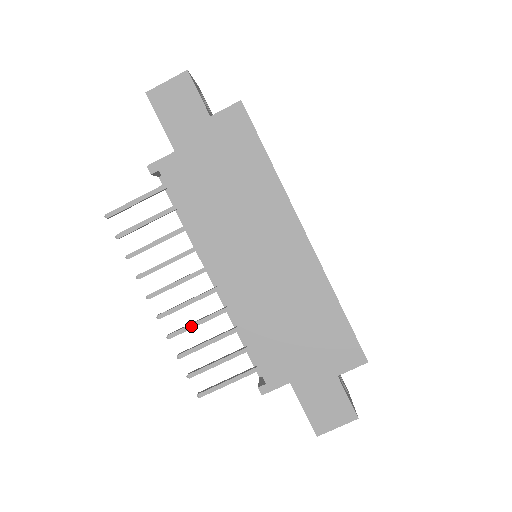
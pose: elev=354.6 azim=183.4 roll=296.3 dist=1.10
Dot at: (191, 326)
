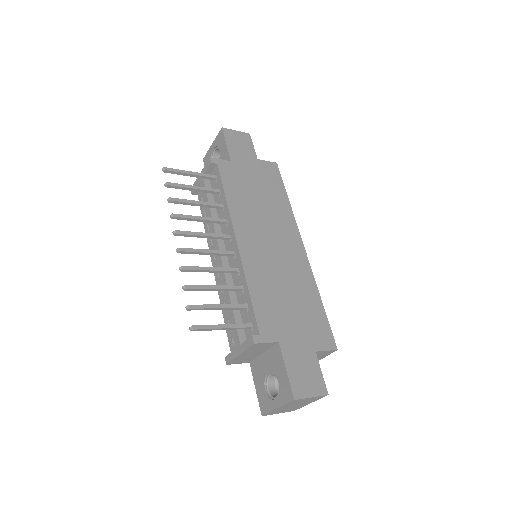
Dot at: (204, 268)
